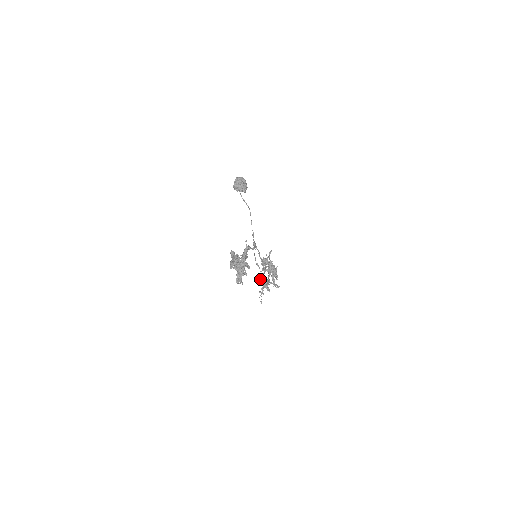
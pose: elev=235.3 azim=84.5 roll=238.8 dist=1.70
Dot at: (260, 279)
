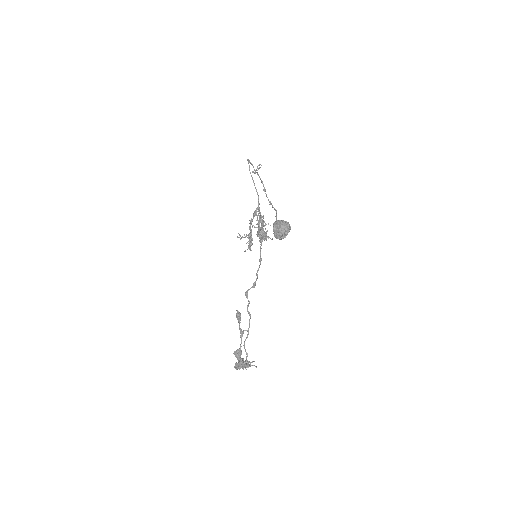
Dot at: (248, 237)
